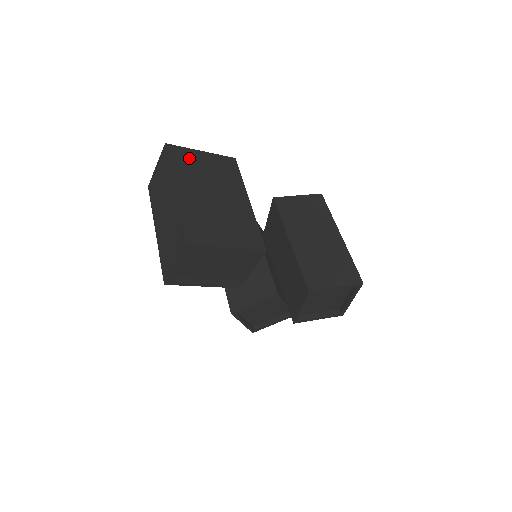
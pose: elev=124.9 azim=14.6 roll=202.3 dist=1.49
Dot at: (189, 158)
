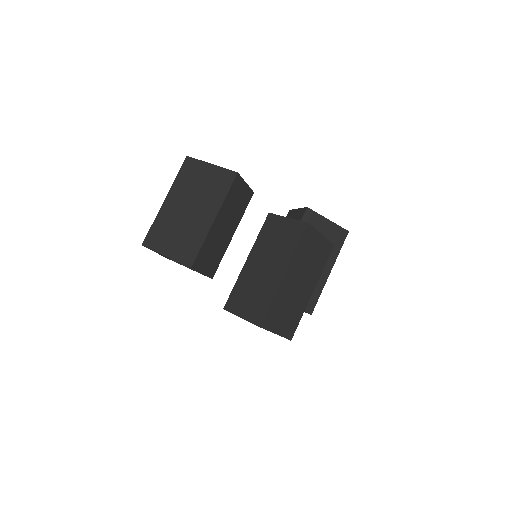
Dot at: (195, 171)
